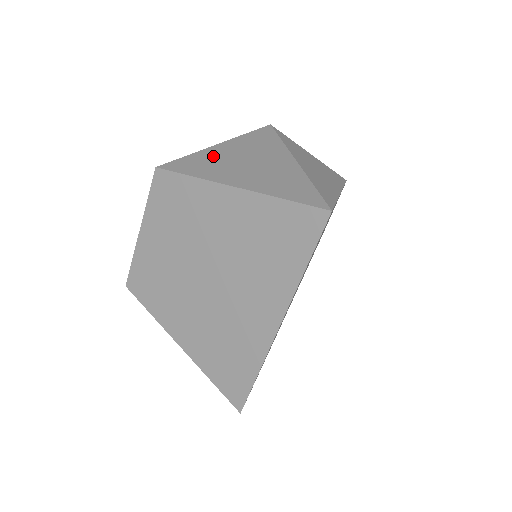
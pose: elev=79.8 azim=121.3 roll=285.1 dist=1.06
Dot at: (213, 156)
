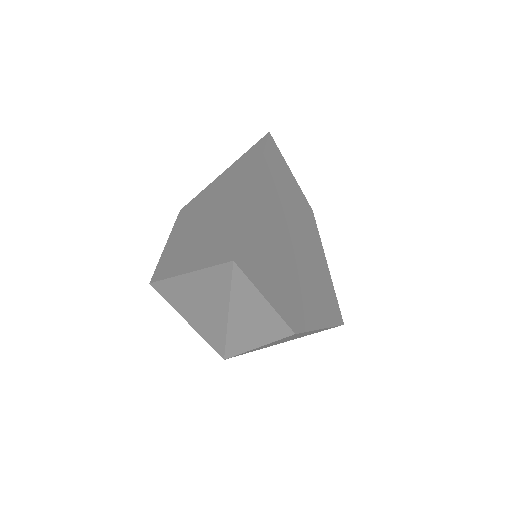
Dot at: occluded
